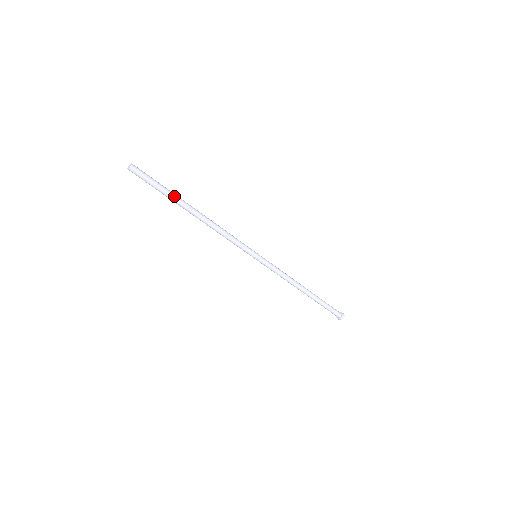
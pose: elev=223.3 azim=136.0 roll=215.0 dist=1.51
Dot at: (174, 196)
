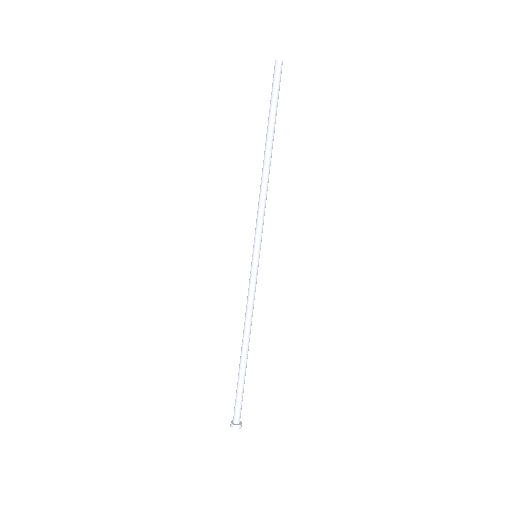
Dot at: (272, 120)
